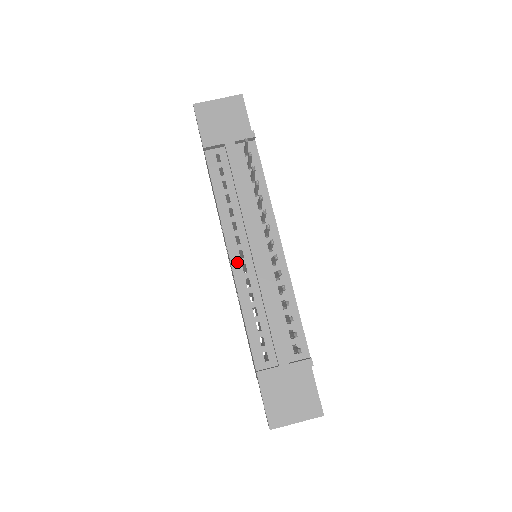
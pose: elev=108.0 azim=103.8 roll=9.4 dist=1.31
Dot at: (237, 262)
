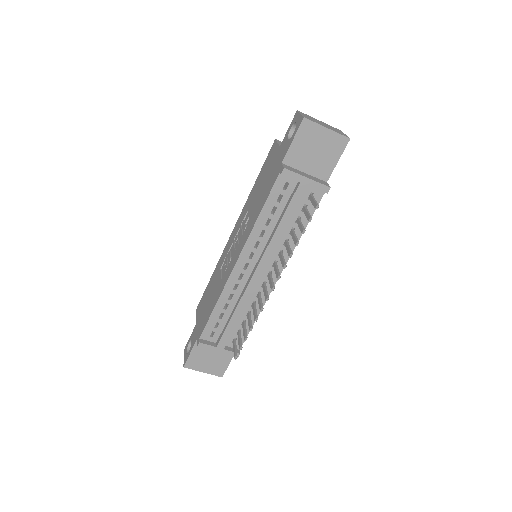
Dot at: (239, 269)
